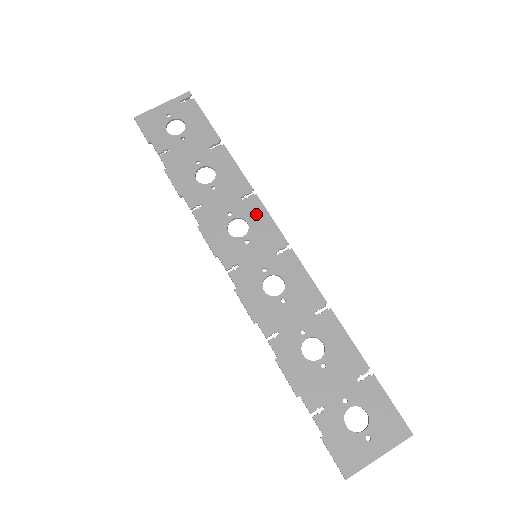
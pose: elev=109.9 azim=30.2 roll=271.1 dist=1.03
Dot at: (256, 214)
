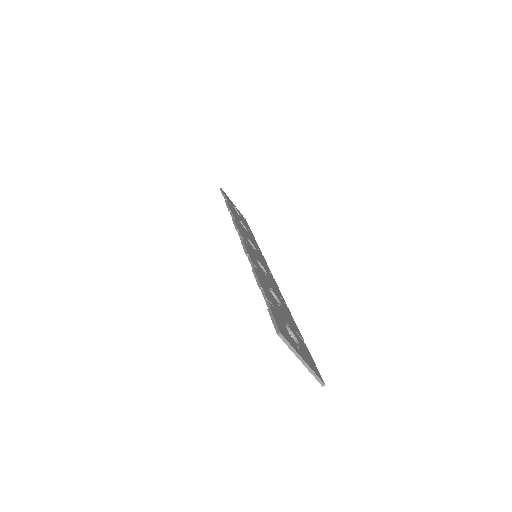
Dot at: (261, 256)
